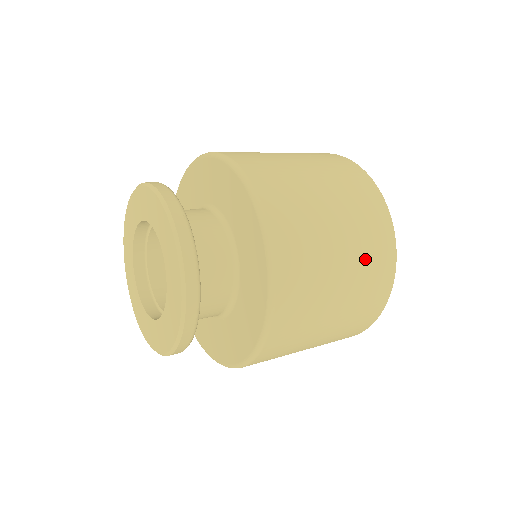
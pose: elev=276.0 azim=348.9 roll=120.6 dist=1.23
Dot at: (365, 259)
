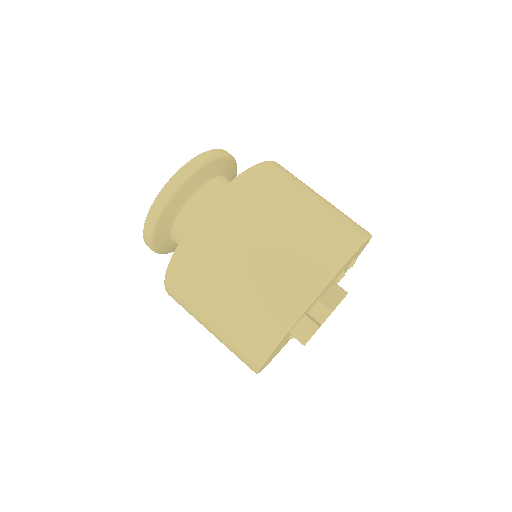
Dot at: (291, 258)
